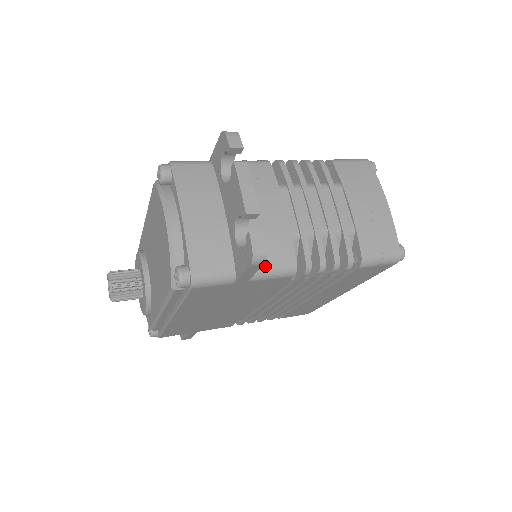
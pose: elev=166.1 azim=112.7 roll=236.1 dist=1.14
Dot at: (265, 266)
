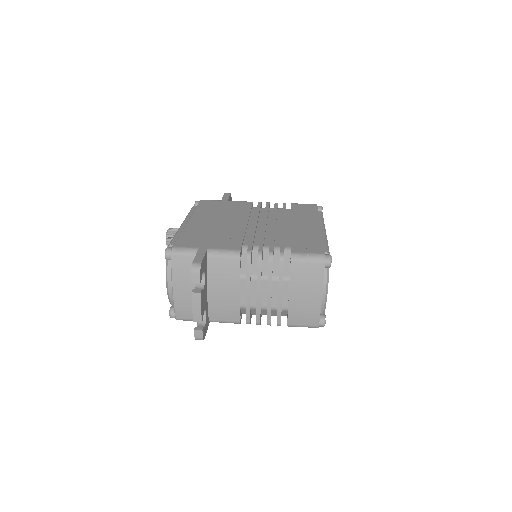
Dot at: (219, 320)
